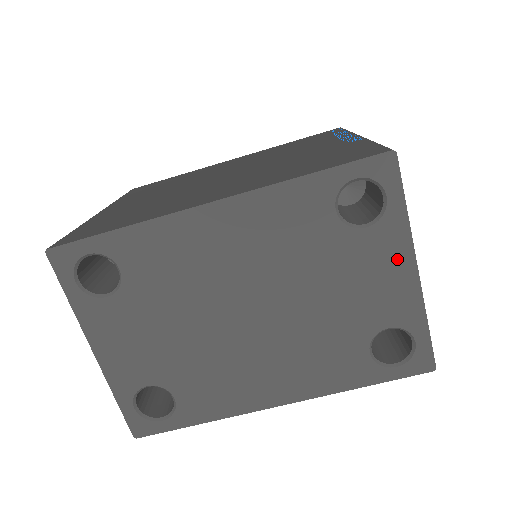
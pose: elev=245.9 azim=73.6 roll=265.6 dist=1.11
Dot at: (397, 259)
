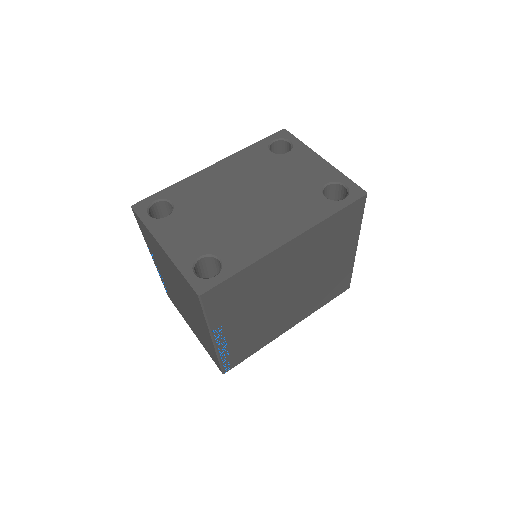
Dot at: (310, 158)
